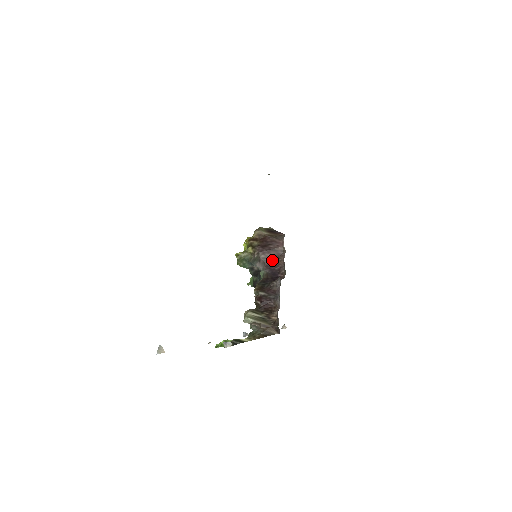
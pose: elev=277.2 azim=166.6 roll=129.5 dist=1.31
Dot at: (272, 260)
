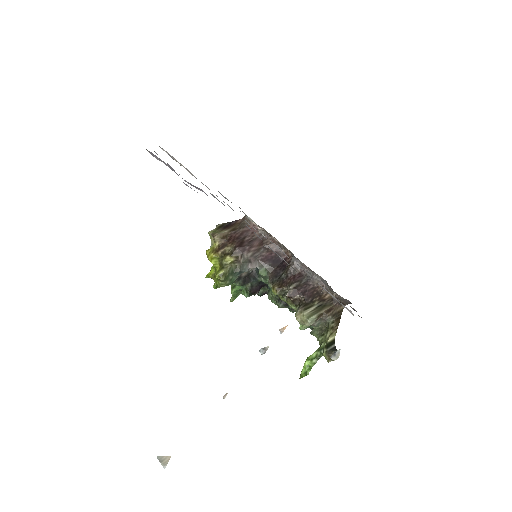
Dot at: (261, 250)
